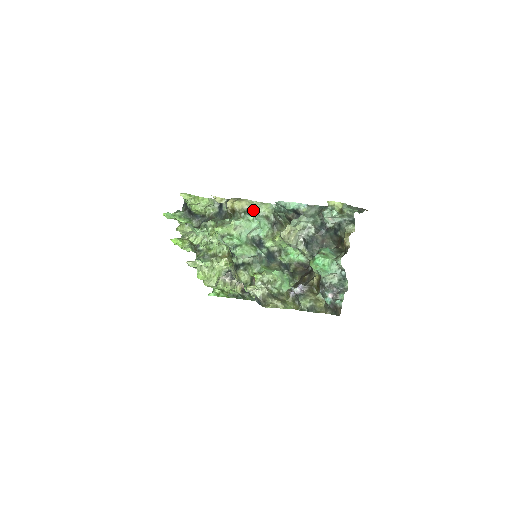
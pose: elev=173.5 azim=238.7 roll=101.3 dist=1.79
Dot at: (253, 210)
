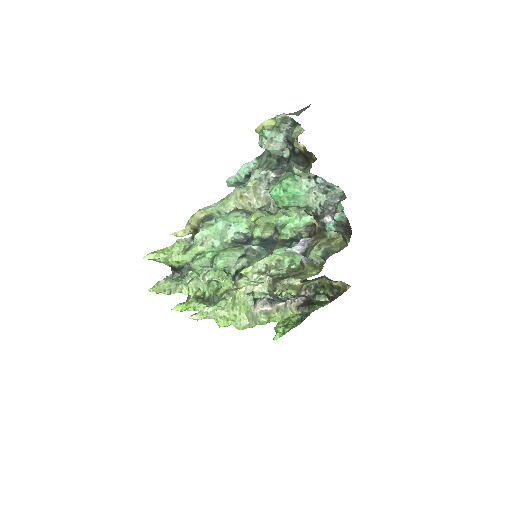
Dot at: (215, 214)
